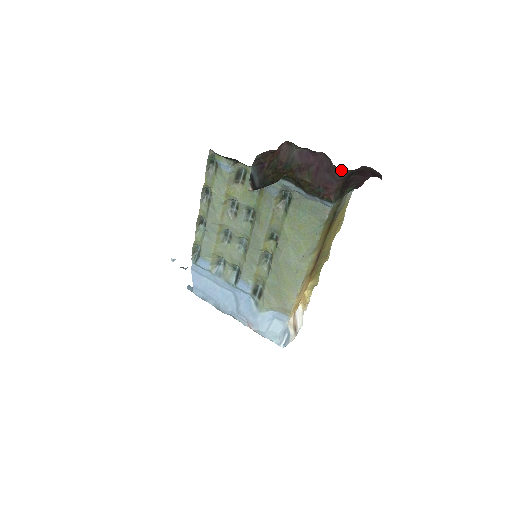
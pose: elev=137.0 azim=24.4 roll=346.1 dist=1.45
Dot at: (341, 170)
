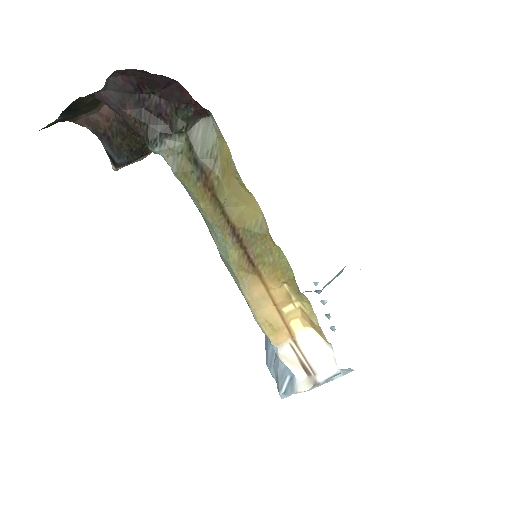
Dot at: (99, 98)
